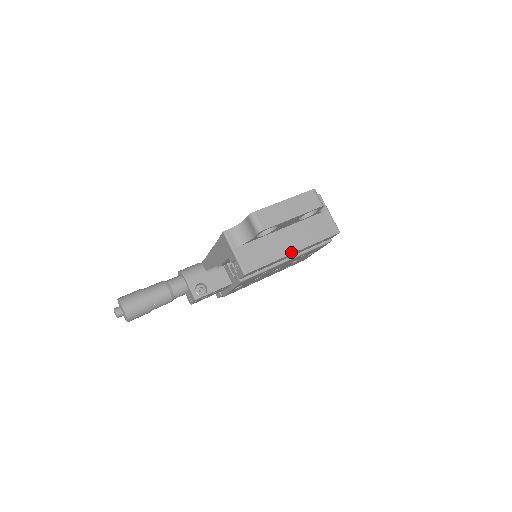
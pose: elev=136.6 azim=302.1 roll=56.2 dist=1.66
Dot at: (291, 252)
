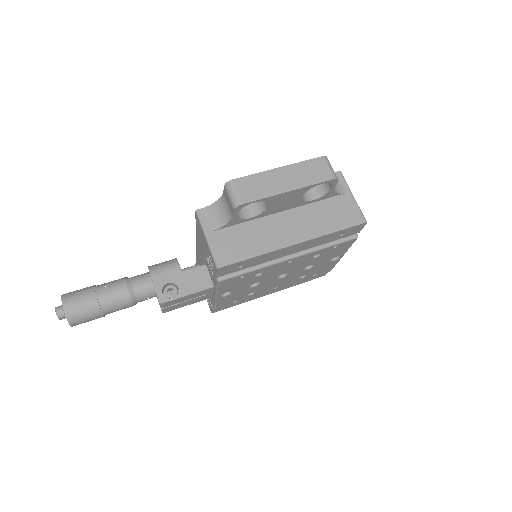
Dot at: (290, 243)
